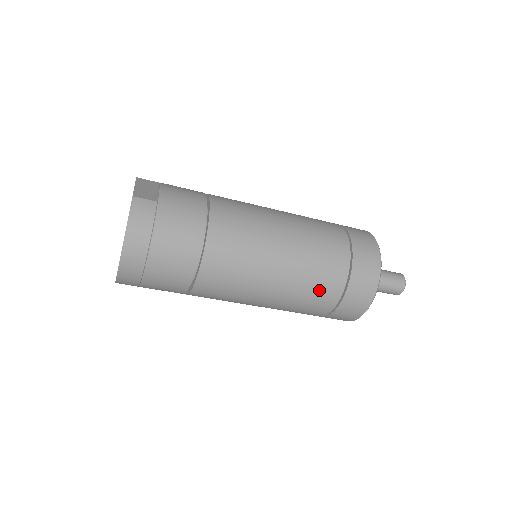
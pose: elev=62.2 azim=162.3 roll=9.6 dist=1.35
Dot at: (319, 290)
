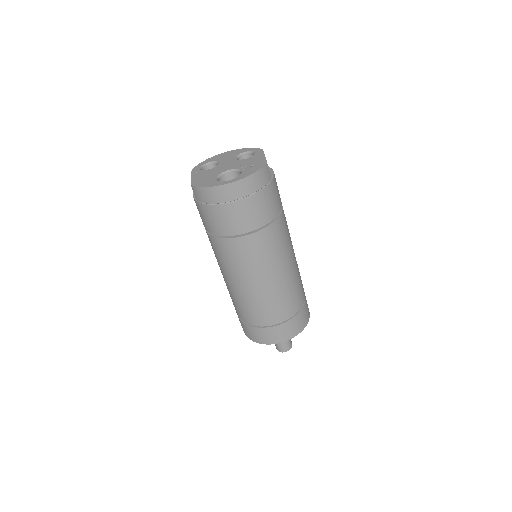
Dot at: (273, 310)
